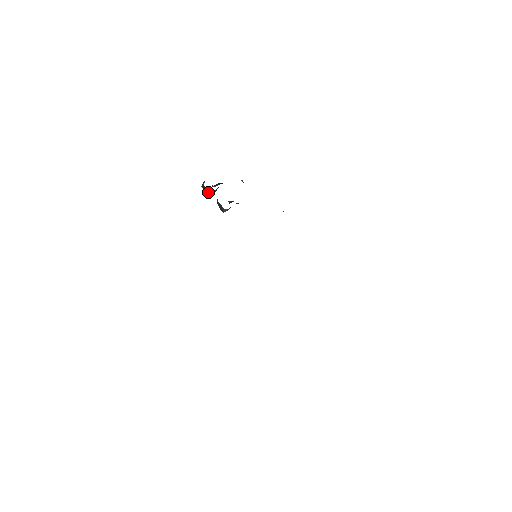
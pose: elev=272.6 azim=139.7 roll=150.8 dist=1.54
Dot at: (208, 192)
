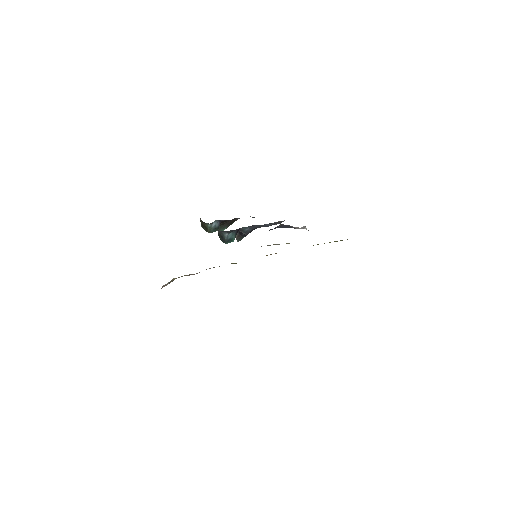
Dot at: (206, 225)
